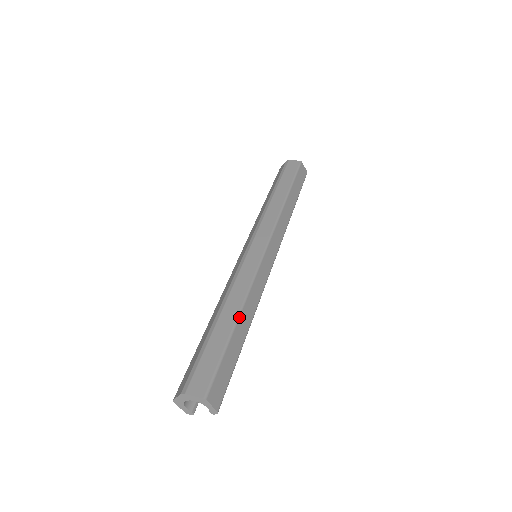
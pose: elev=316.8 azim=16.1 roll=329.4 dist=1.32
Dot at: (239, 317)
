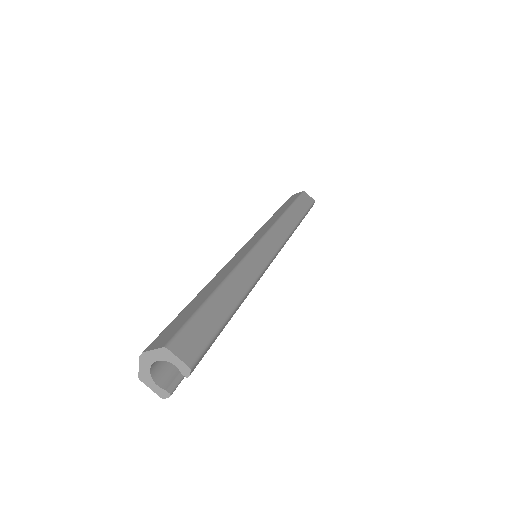
Dot at: (222, 284)
